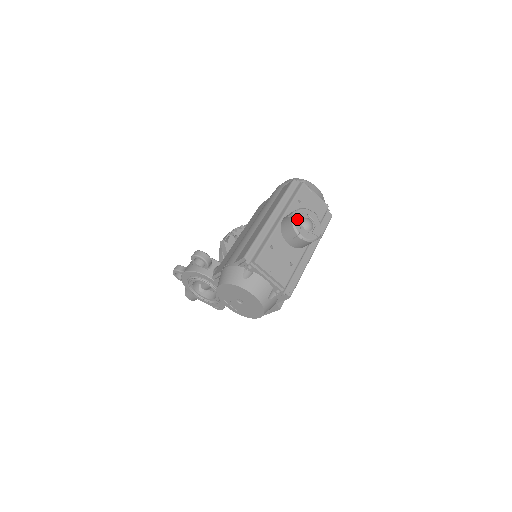
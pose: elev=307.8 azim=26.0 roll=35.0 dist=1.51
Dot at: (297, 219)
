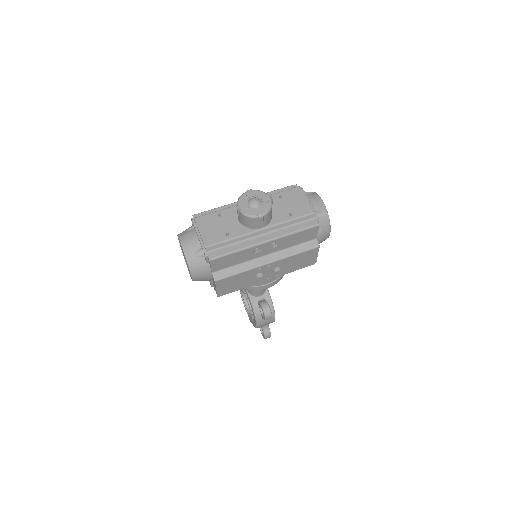
Dot at: (246, 195)
